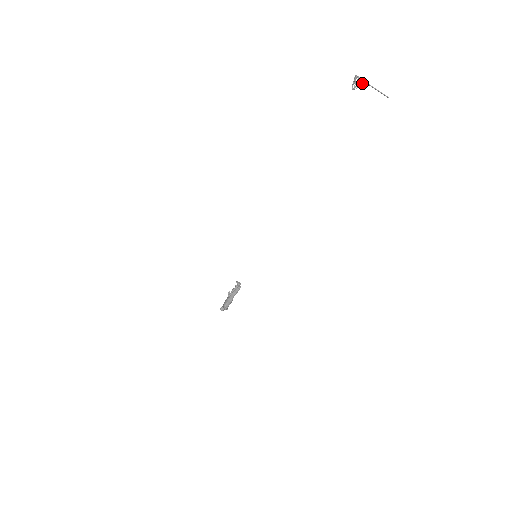
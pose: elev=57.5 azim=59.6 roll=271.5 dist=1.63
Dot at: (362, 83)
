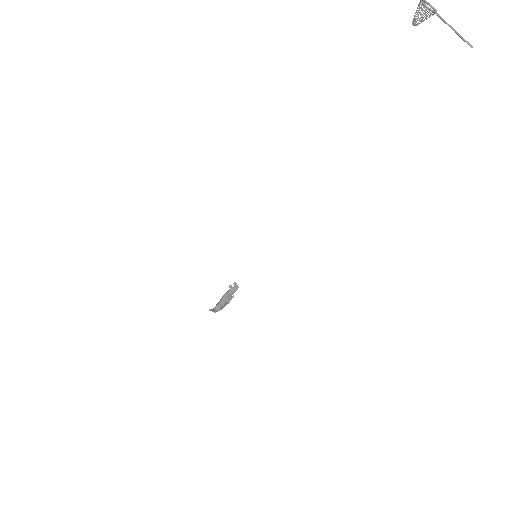
Dot at: occluded
